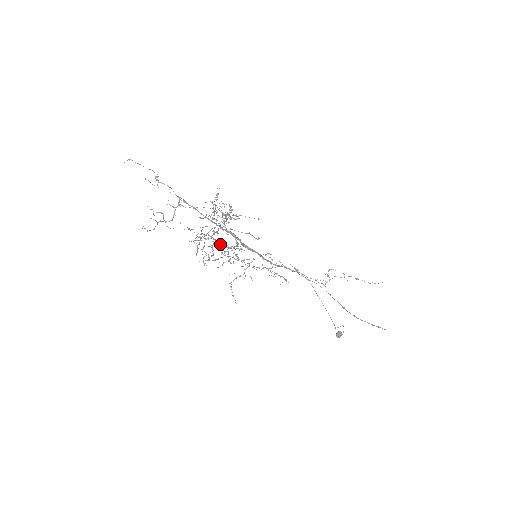
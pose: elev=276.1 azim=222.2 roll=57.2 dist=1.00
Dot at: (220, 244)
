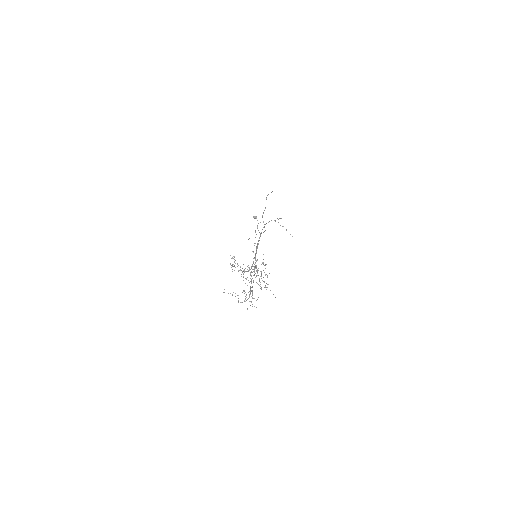
Dot at: occluded
